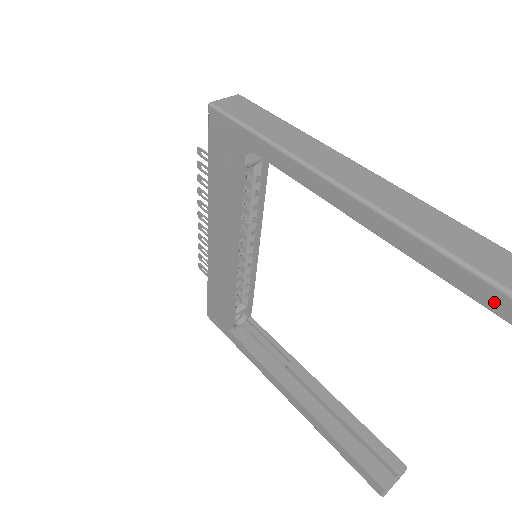
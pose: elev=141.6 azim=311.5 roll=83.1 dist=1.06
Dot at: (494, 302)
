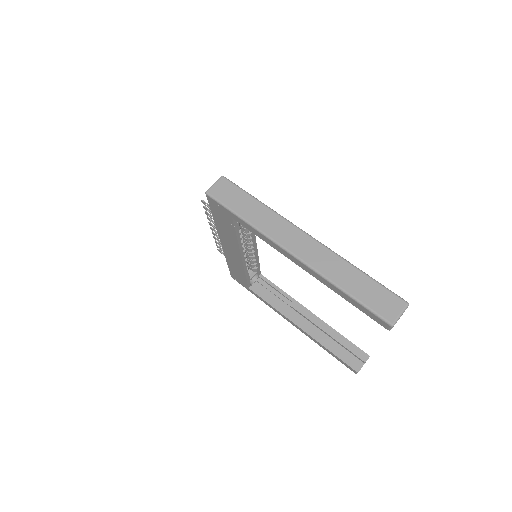
Dot at: (378, 321)
